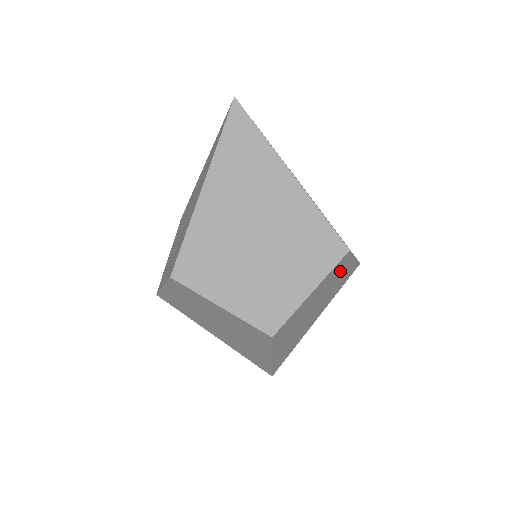
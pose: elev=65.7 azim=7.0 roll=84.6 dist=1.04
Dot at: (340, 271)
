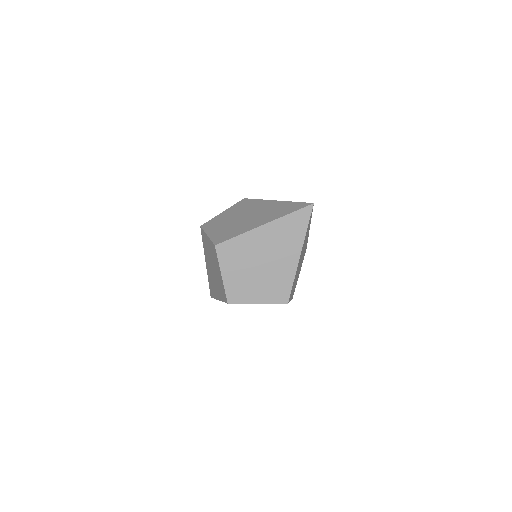
Dot at: occluded
